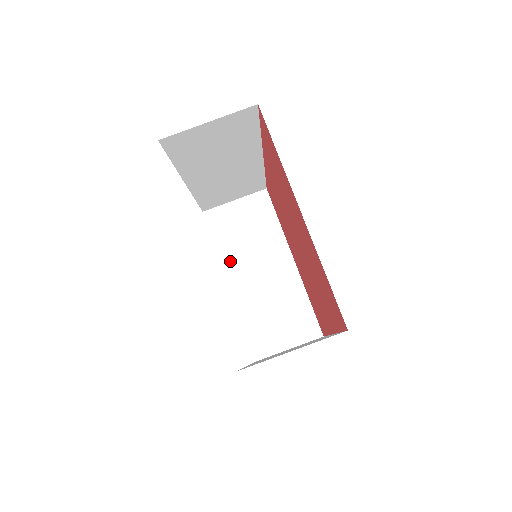
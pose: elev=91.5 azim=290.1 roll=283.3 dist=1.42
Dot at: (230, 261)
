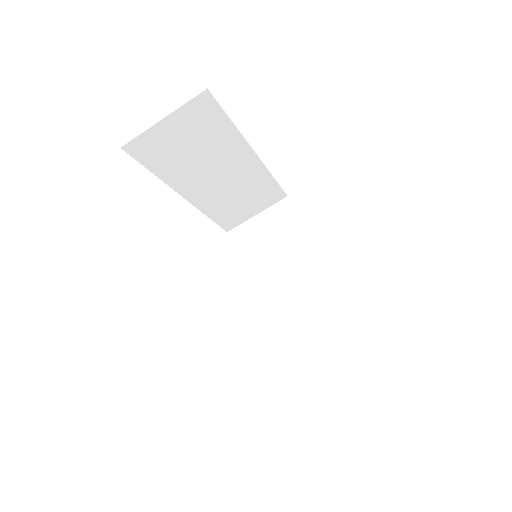
Dot at: (257, 277)
